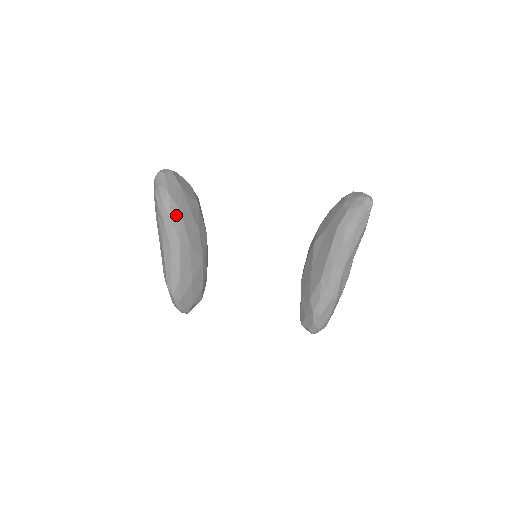
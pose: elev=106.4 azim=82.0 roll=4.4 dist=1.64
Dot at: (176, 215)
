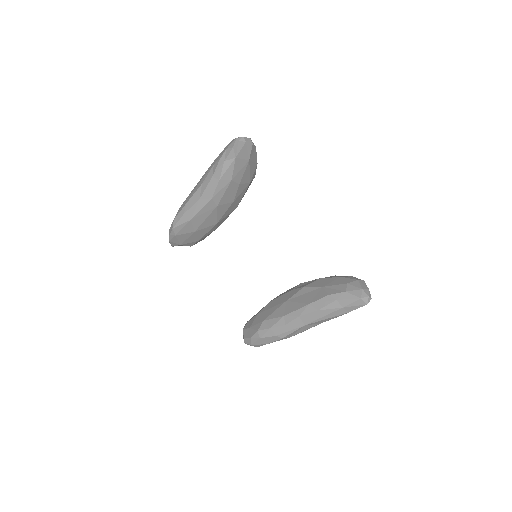
Dot at: (226, 178)
